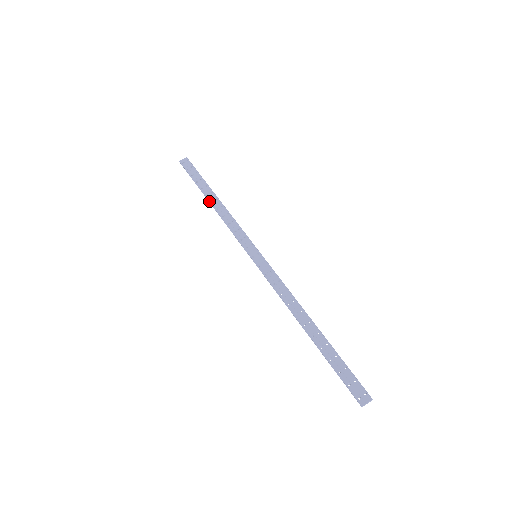
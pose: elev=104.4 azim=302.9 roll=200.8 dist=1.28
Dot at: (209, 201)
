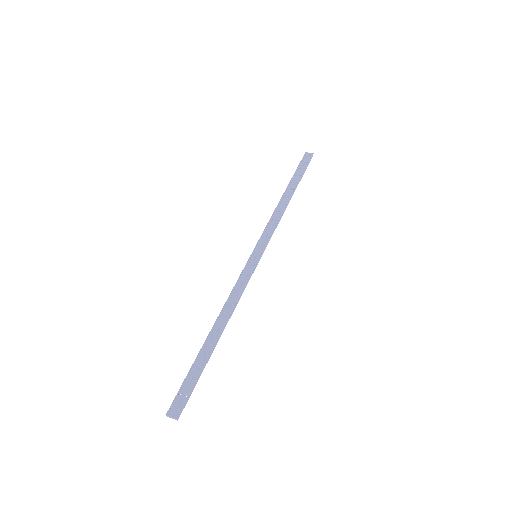
Dot at: (283, 194)
